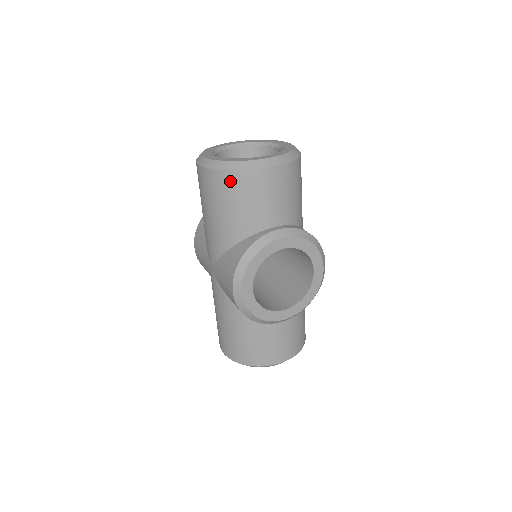
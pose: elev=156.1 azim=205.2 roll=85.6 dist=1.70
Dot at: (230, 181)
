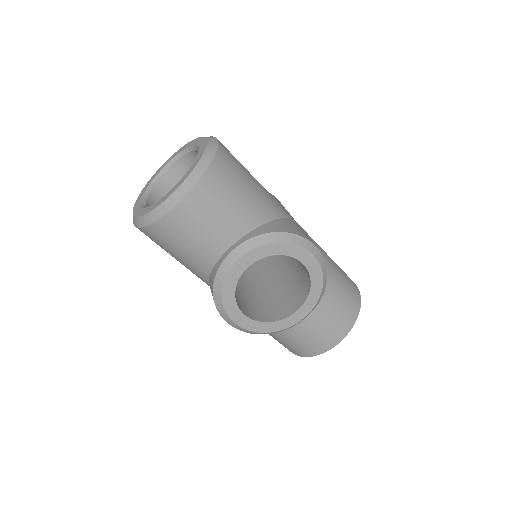
Dot at: (156, 233)
